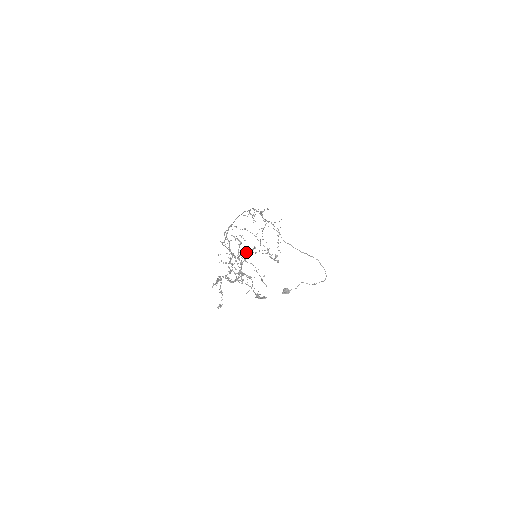
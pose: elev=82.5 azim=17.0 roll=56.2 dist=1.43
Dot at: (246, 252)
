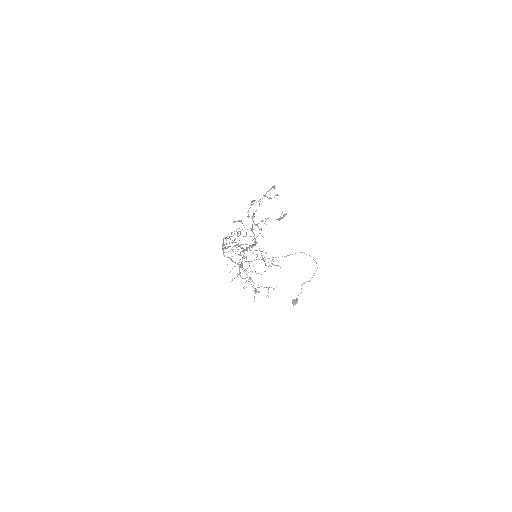
Dot at: (251, 202)
